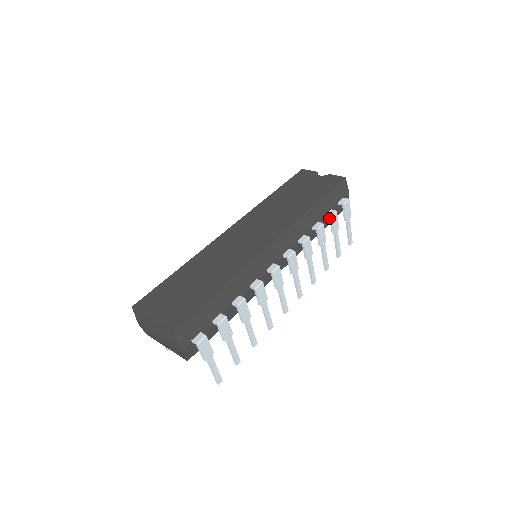
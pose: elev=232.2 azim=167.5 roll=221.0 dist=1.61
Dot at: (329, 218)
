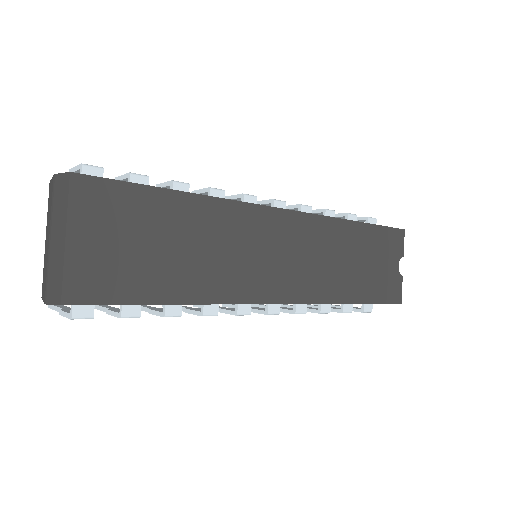
Dot at: occluded
